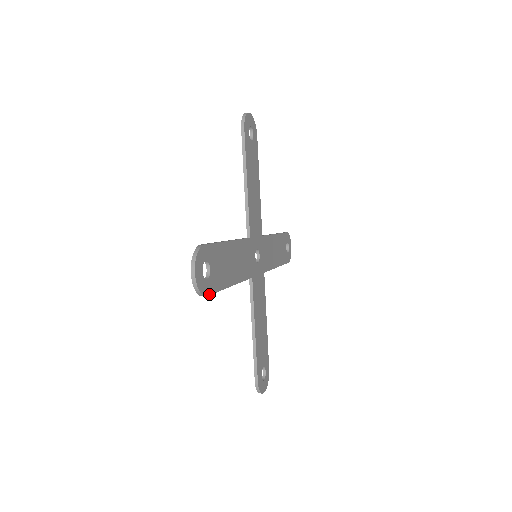
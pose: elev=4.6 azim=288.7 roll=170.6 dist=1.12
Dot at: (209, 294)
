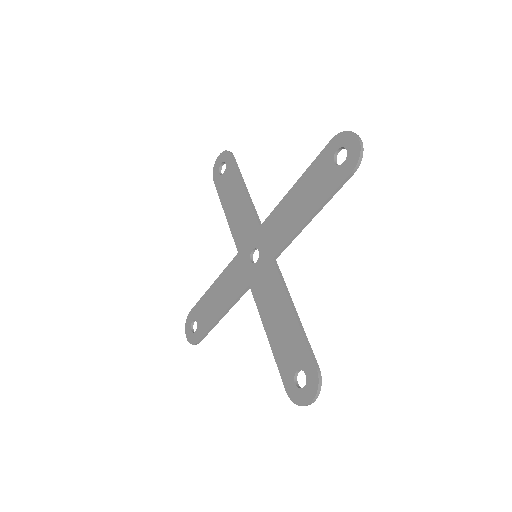
Dot at: (351, 176)
